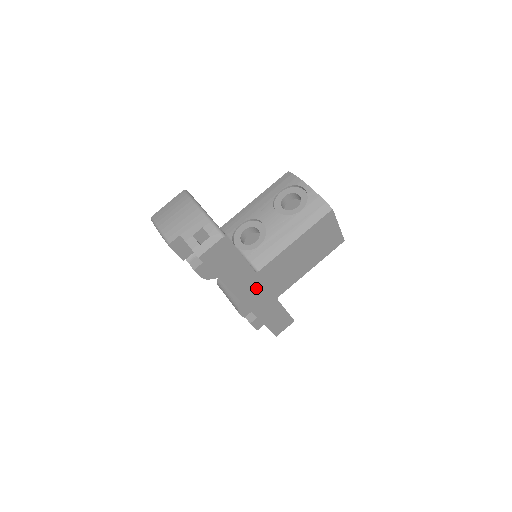
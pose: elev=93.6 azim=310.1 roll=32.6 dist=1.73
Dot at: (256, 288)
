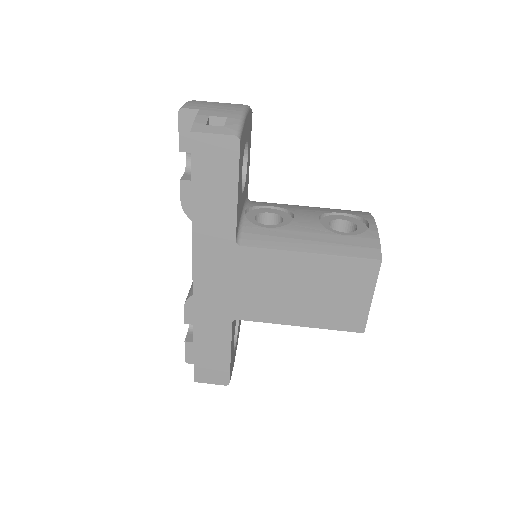
Dot at: (221, 270)
